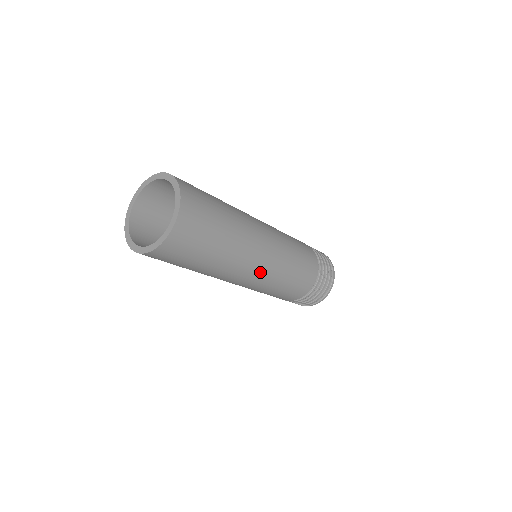
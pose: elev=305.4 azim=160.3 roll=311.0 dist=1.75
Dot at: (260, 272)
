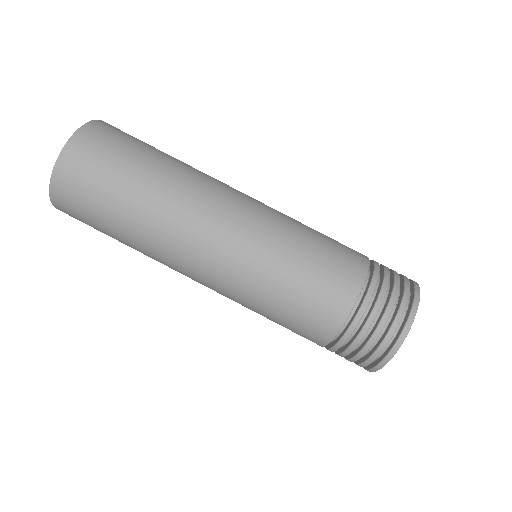
Dot at: (217, 255)
